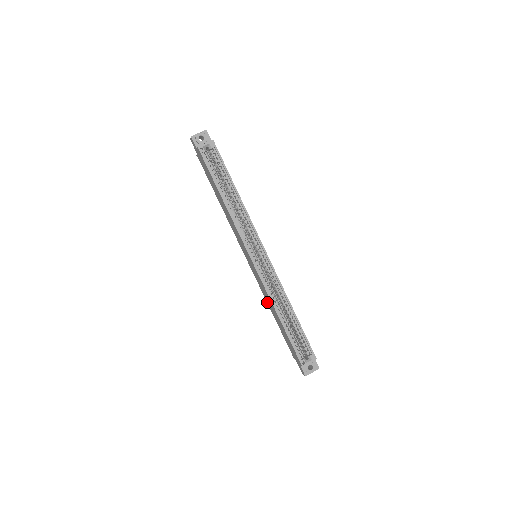
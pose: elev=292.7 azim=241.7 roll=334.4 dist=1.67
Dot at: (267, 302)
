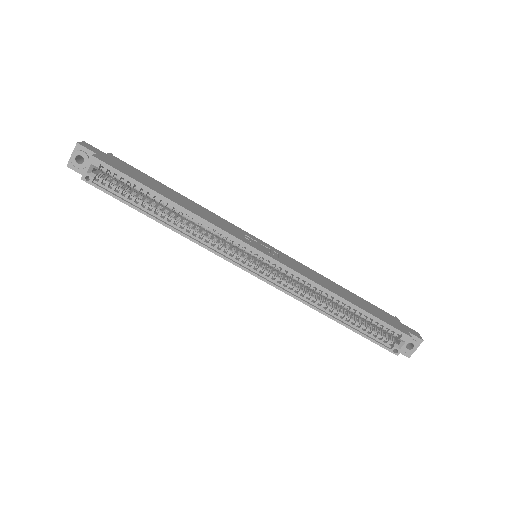
Dot at: occluded
